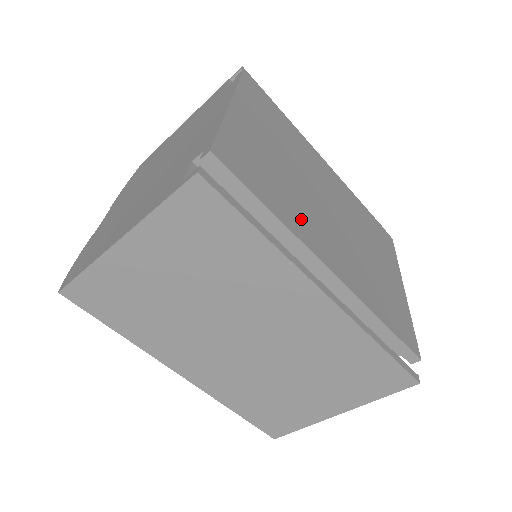
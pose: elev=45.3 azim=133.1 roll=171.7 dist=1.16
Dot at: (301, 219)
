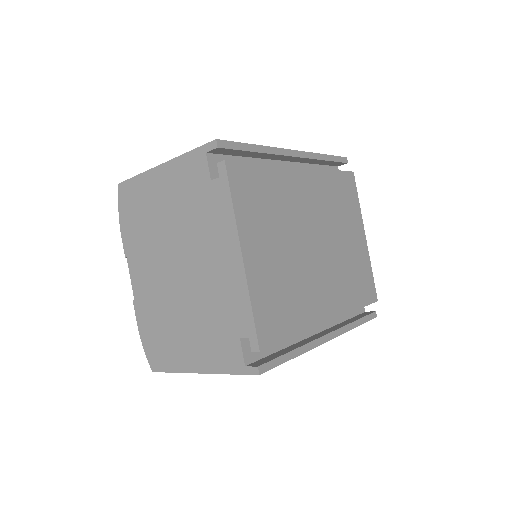
Dot at: (308, 304)
